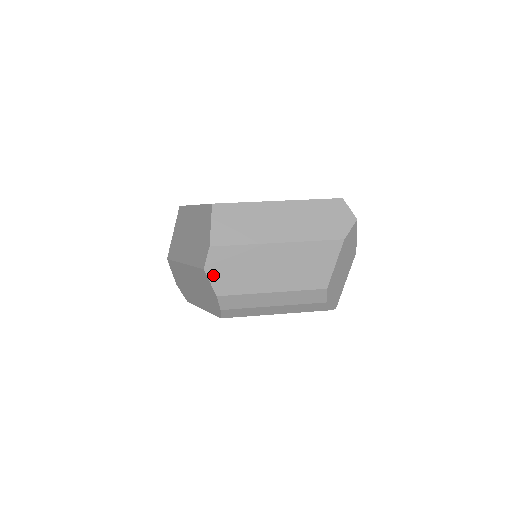
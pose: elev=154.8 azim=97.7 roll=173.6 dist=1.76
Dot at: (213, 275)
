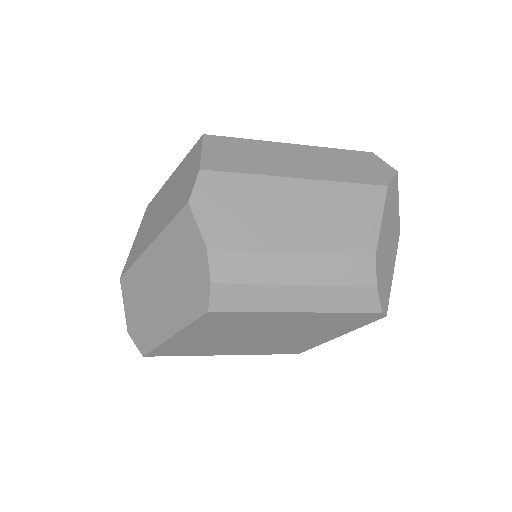
Dot at: (203, 213)
